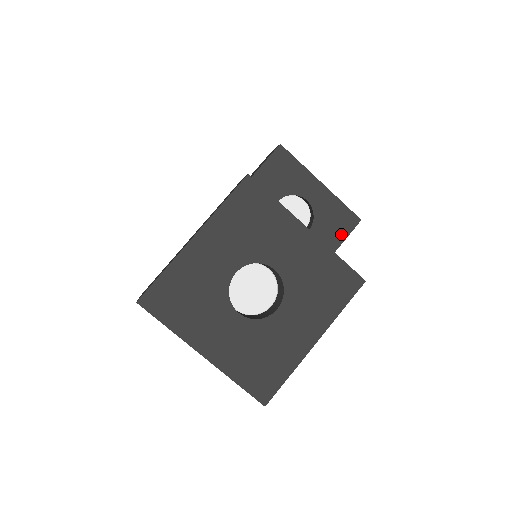
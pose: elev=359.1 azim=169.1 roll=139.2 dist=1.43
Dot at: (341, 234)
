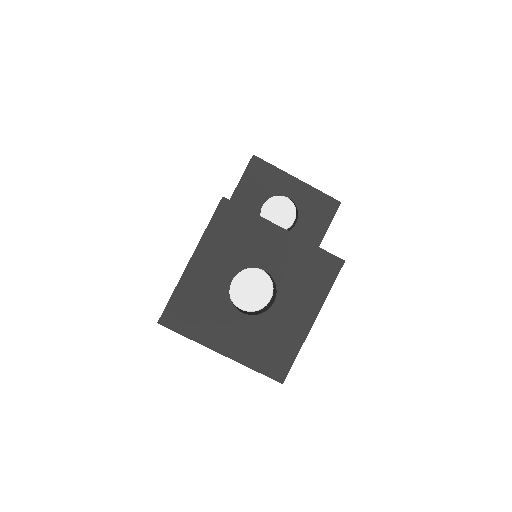
Dot at: (326, 219)
